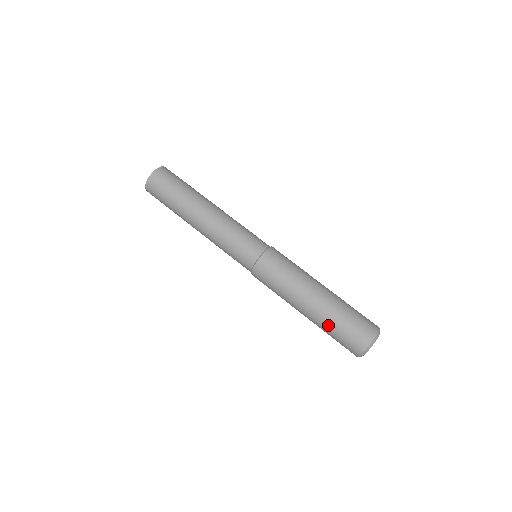
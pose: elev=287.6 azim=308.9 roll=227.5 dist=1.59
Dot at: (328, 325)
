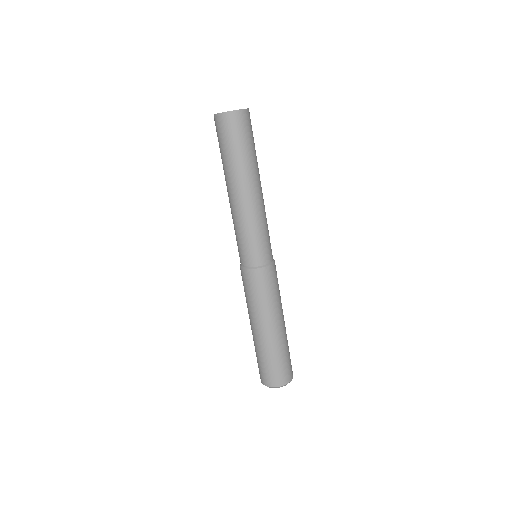
Dot at: (267, 353)
